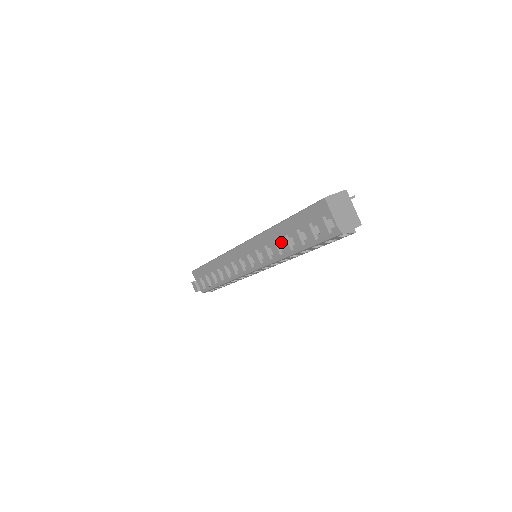
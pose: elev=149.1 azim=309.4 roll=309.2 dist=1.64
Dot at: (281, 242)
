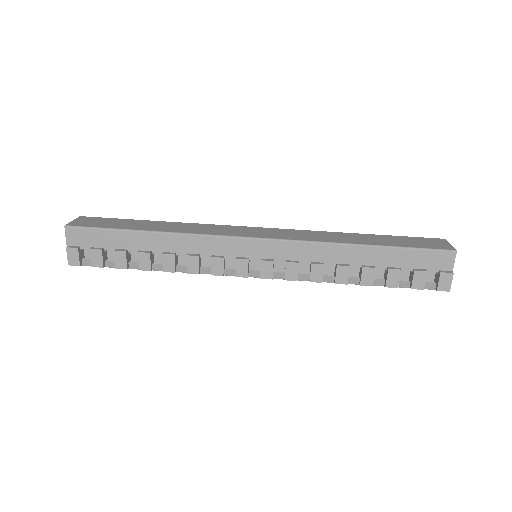
Dot at: (363, 272)
